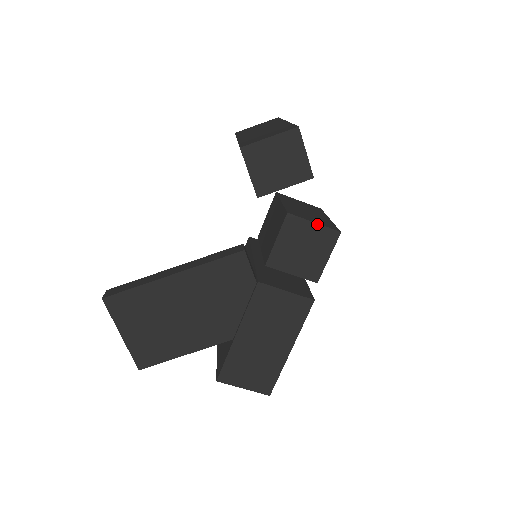
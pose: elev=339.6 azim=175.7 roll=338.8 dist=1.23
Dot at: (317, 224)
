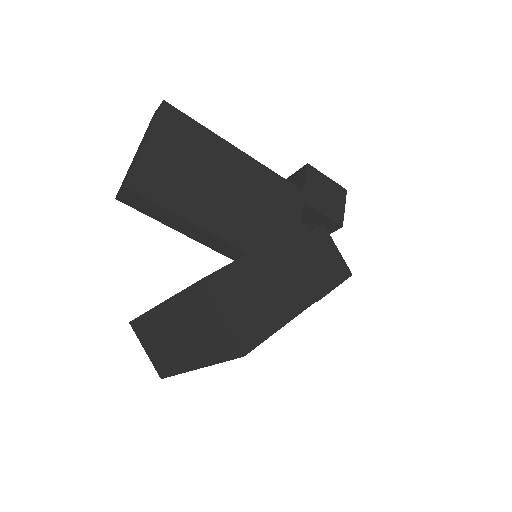
Dot at: (339, 252)
